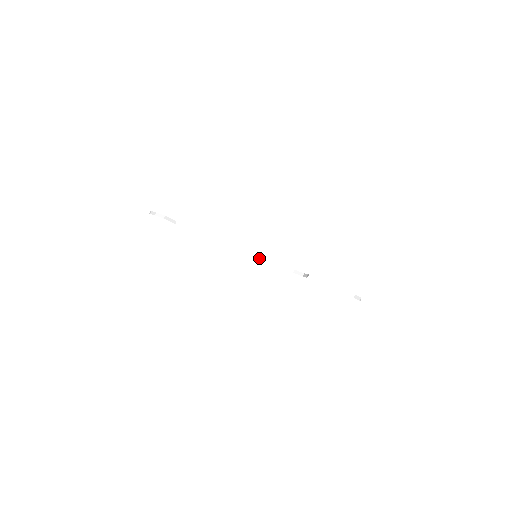
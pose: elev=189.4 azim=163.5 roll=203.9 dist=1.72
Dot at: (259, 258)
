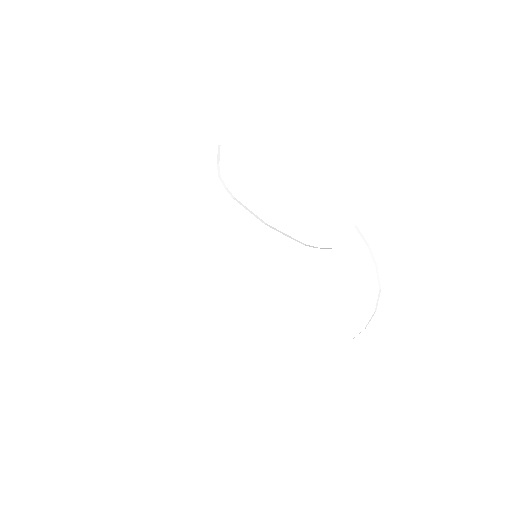
Dot at: (279, 231)
